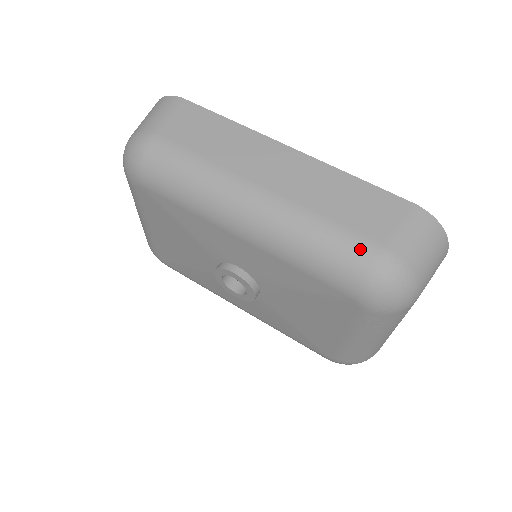
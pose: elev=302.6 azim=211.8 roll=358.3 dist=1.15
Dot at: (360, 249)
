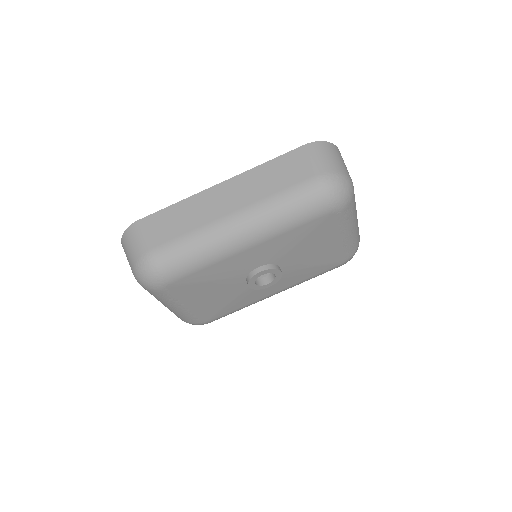
Dot at: (309, 188)
